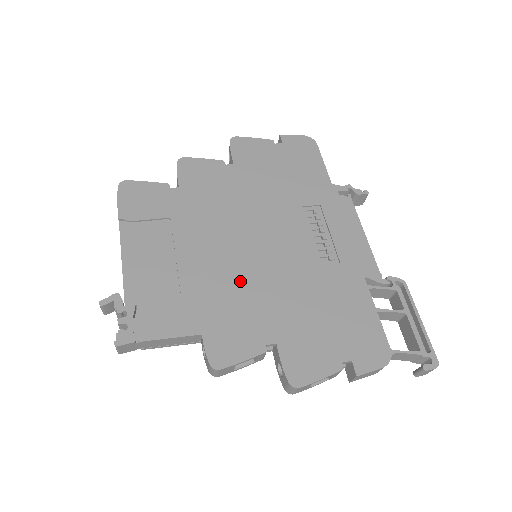
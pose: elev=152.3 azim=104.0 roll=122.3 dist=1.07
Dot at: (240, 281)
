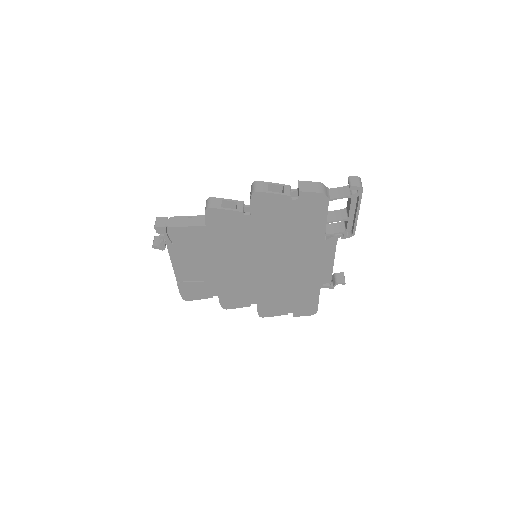
Dot at: occluded
